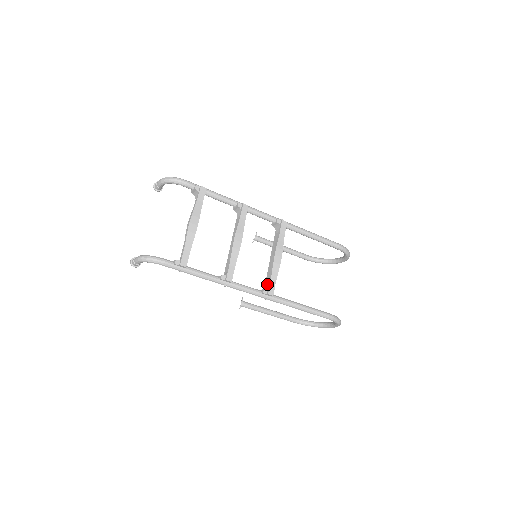
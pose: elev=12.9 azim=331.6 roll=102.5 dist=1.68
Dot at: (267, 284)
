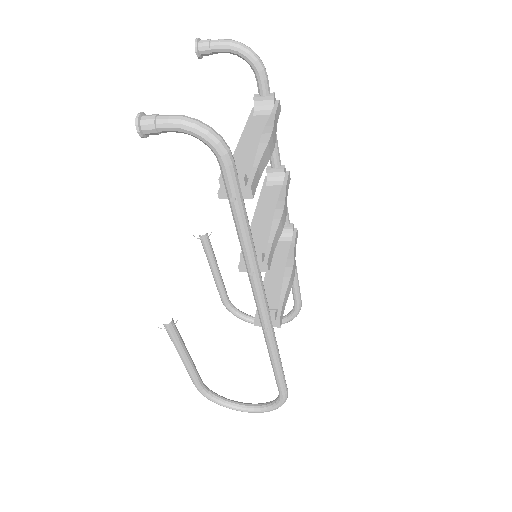
Dot at: occluded
